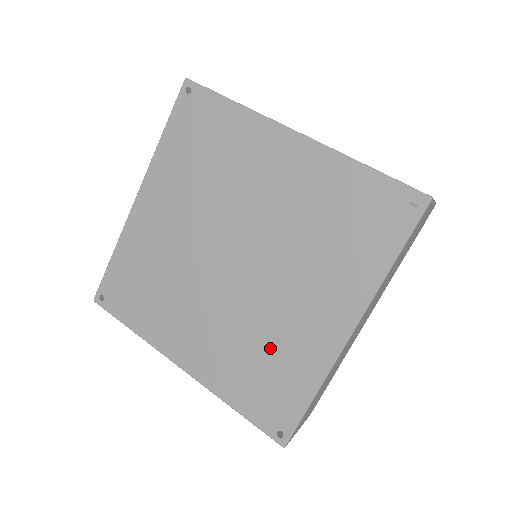
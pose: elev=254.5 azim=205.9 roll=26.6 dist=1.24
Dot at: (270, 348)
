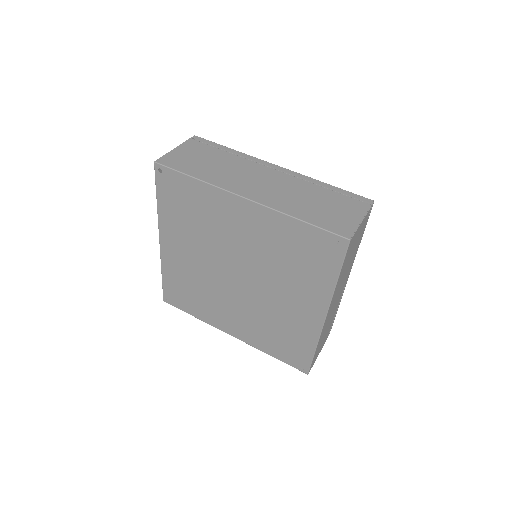
Dot at: (280, 326)
